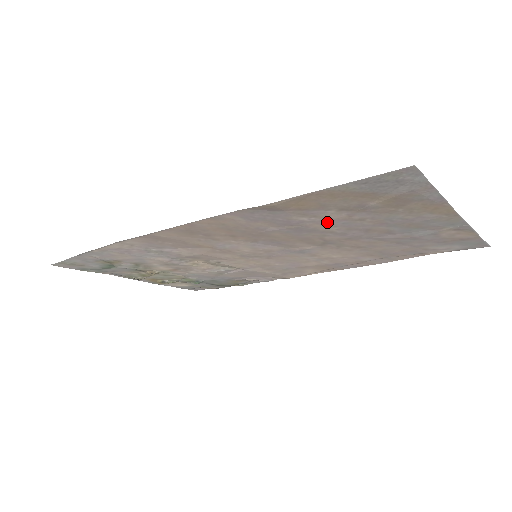
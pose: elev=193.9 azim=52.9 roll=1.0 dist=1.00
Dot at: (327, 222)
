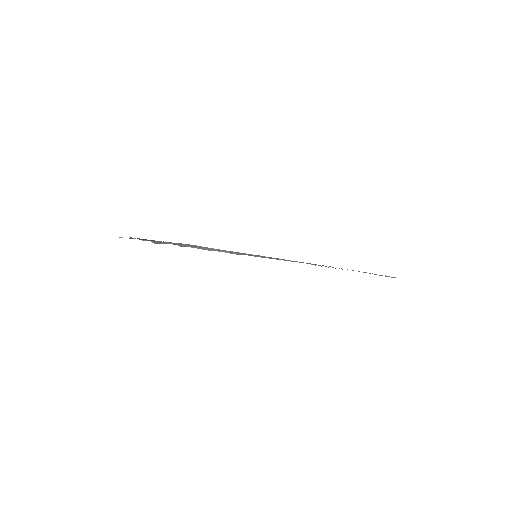
Dot at: occluded
